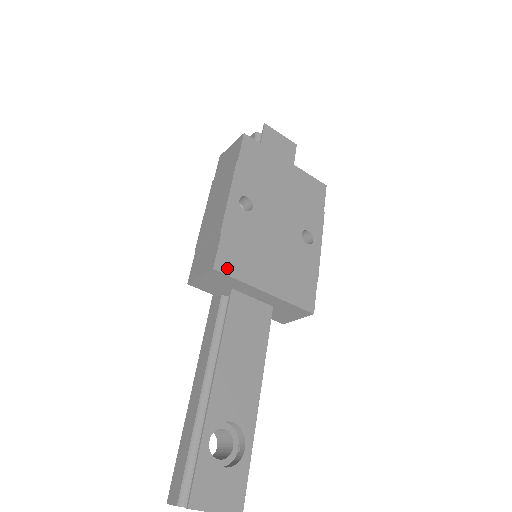
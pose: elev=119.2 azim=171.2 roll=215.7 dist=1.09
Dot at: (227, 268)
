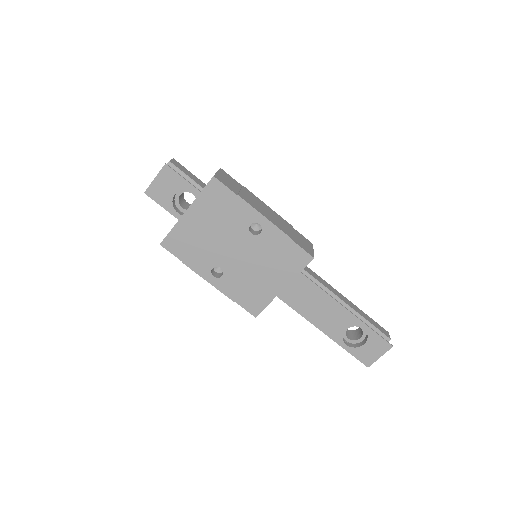
Dot at: (258, 309)
